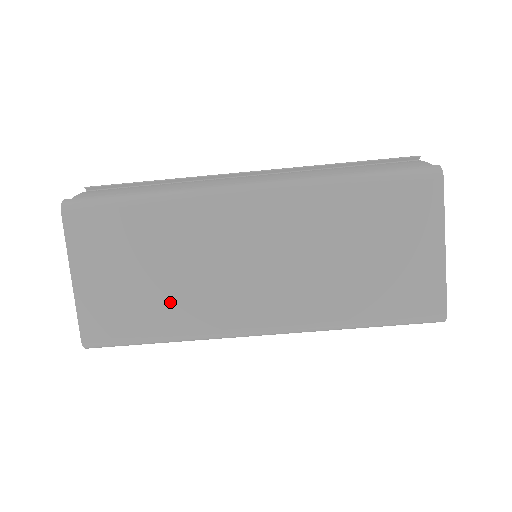
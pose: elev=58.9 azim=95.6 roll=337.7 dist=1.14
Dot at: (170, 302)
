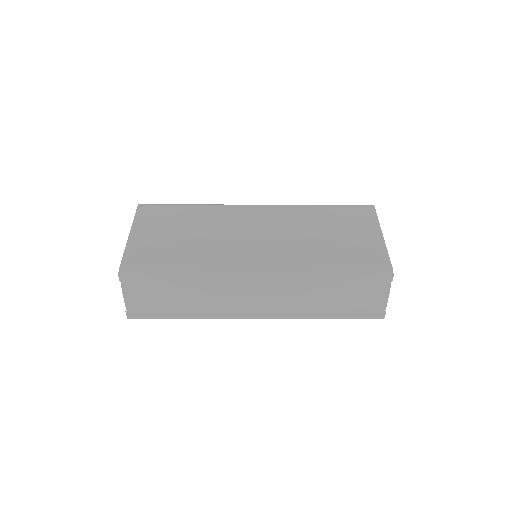
Dot at: (193, 251)
